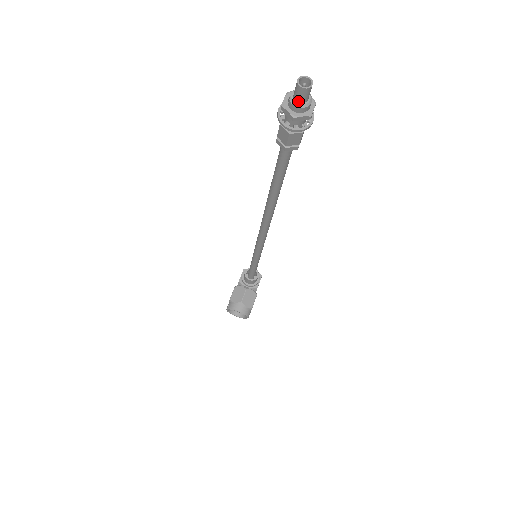
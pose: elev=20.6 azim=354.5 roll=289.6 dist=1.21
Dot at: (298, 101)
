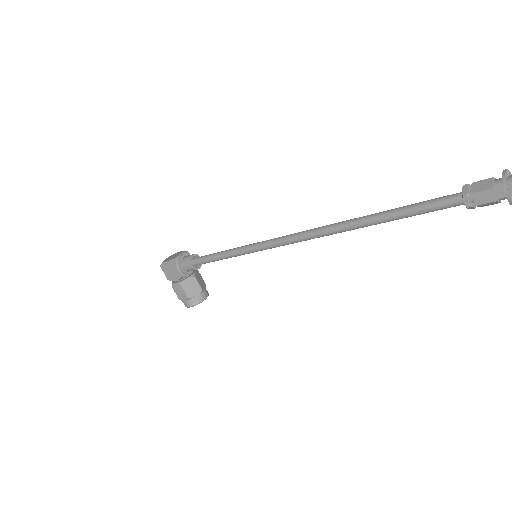
Dot at: out of frame
